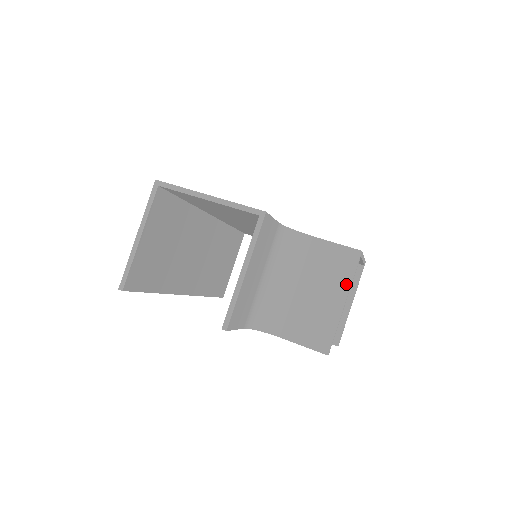
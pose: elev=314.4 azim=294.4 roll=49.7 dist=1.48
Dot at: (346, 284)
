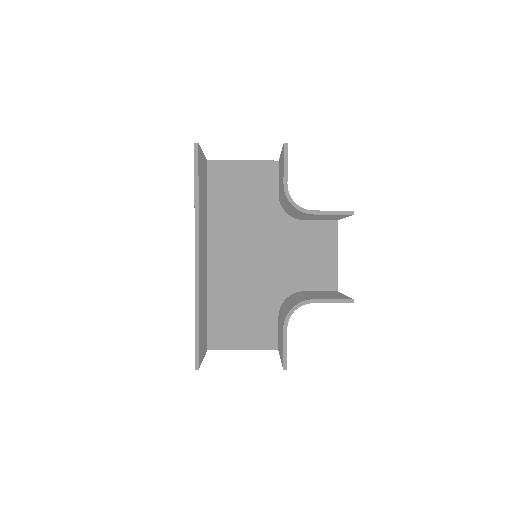
Dot at: occluded
